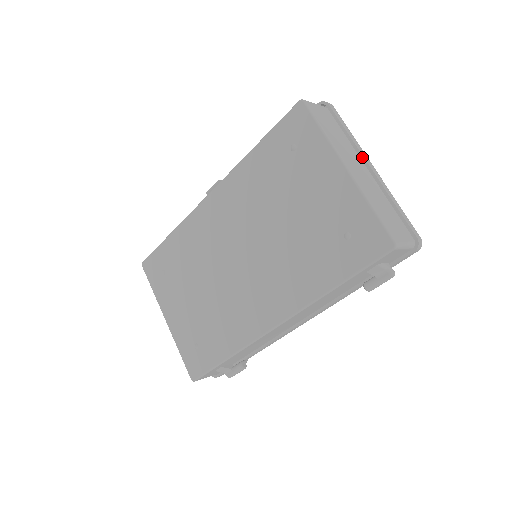
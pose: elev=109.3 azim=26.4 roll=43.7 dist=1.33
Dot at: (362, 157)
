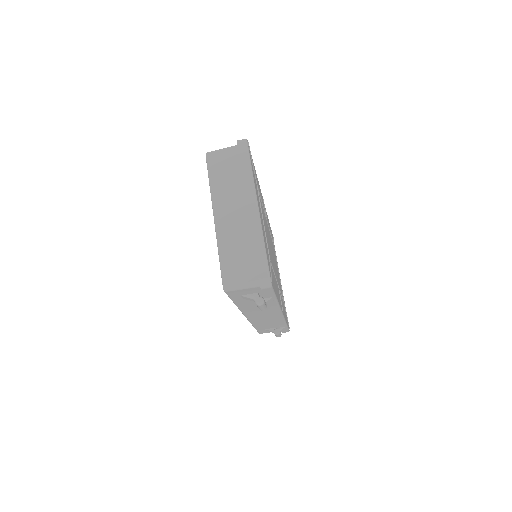
Dot at: (245, 197)
